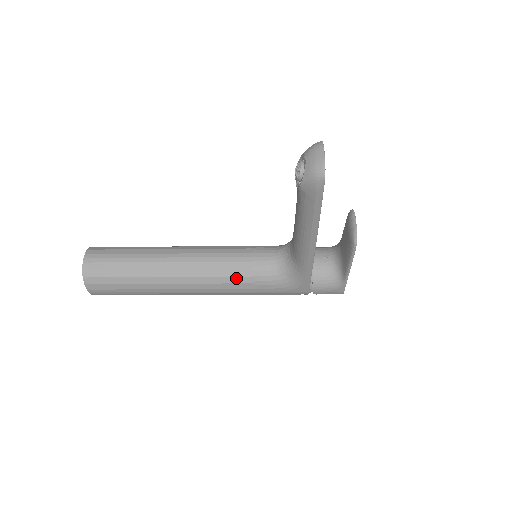
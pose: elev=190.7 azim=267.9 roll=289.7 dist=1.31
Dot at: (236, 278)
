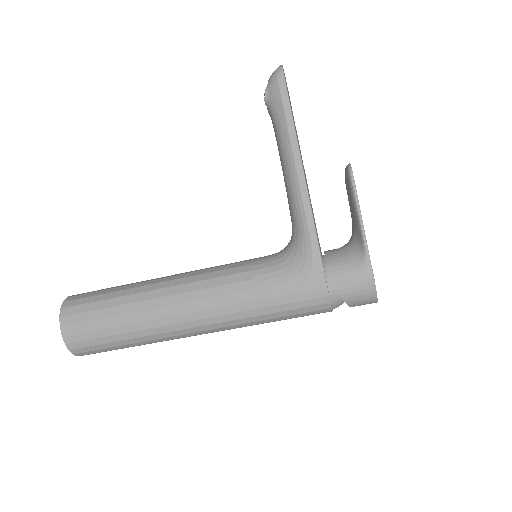
Dot at: (232, 277)
